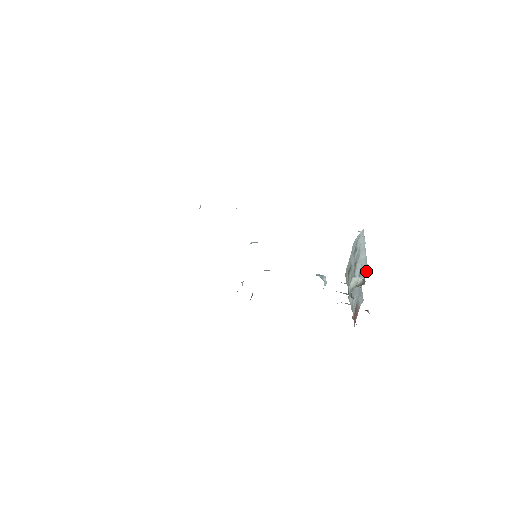
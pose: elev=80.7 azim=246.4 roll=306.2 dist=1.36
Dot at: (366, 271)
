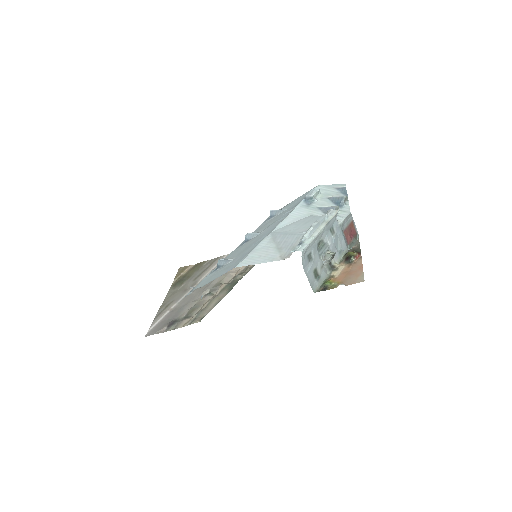
Dot at: (333, 218)
